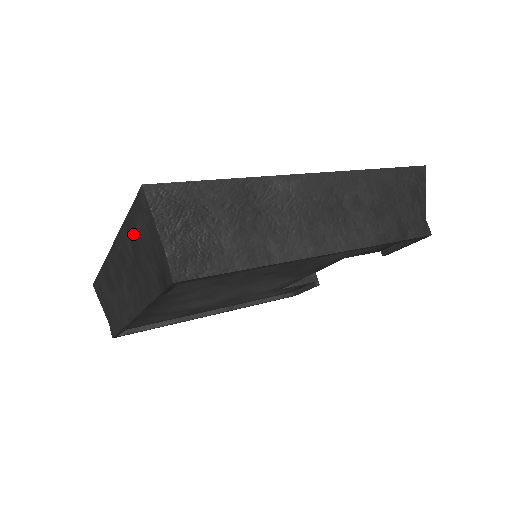
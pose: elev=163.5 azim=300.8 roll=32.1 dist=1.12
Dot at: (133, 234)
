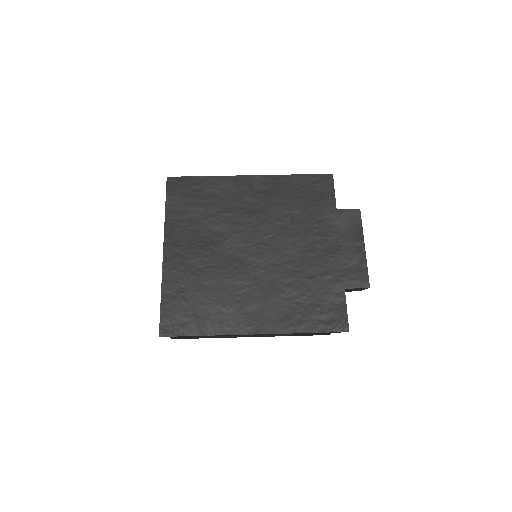
Dot at: occluded
